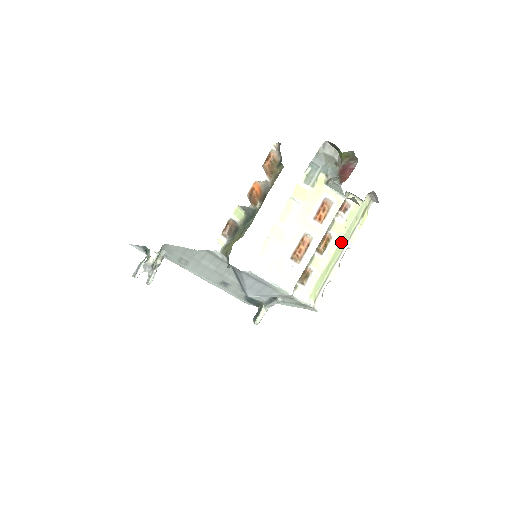
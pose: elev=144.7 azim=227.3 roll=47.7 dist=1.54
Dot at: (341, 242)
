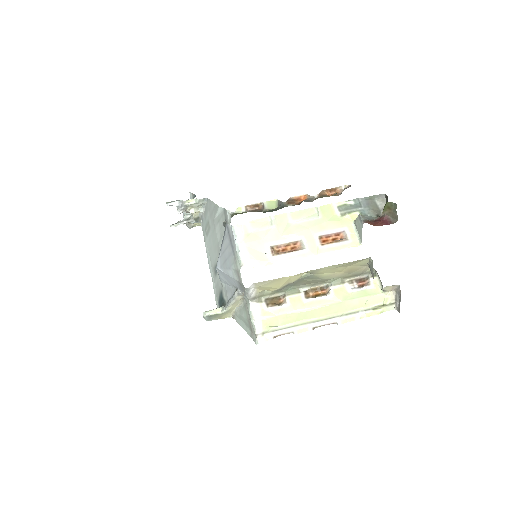
Dot at: (333, 306)
